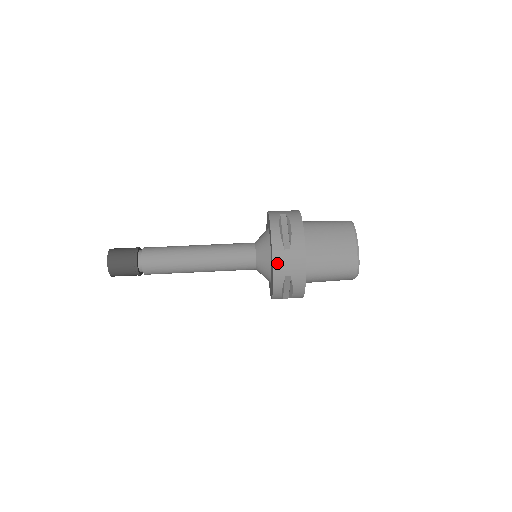
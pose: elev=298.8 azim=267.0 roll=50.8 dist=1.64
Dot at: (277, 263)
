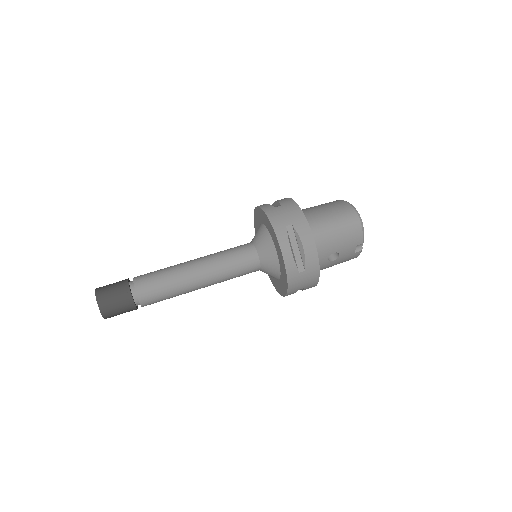
Dot at: (272, 217)
